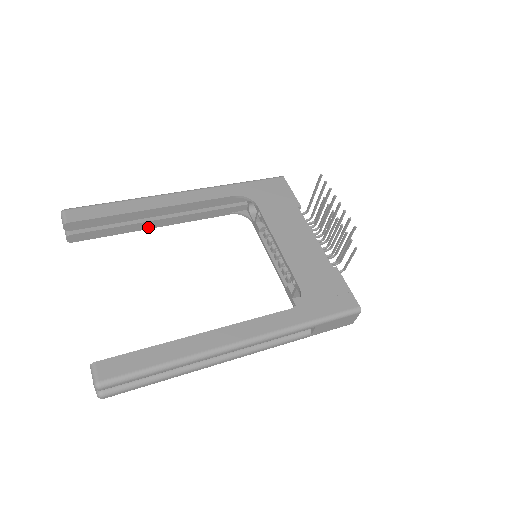
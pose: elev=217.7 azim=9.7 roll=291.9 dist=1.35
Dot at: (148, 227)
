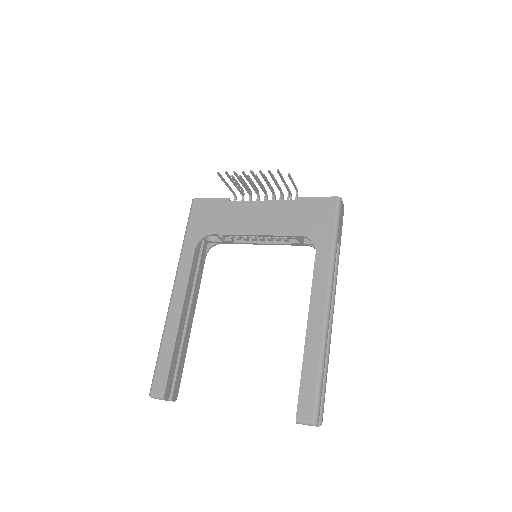
Dot at: (189, 331)
